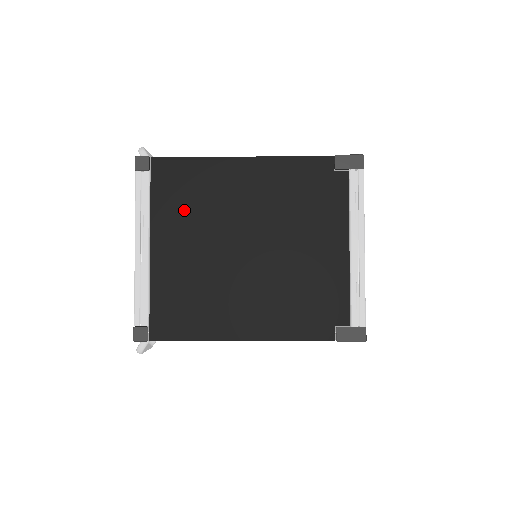
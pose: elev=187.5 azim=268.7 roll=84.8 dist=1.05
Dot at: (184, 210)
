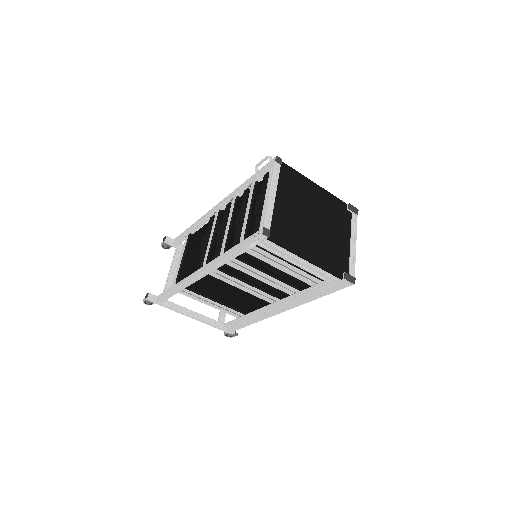
Dot at: (291, 190)
